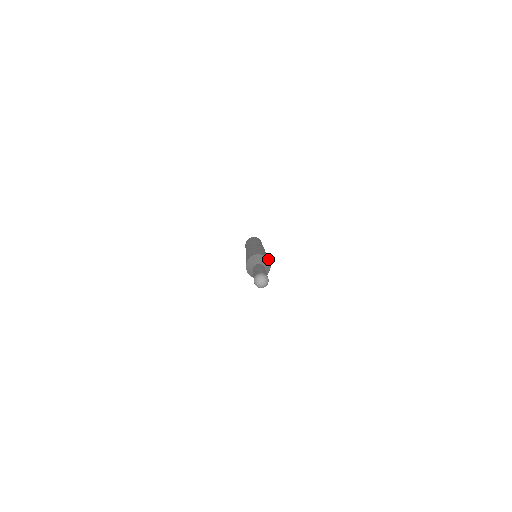
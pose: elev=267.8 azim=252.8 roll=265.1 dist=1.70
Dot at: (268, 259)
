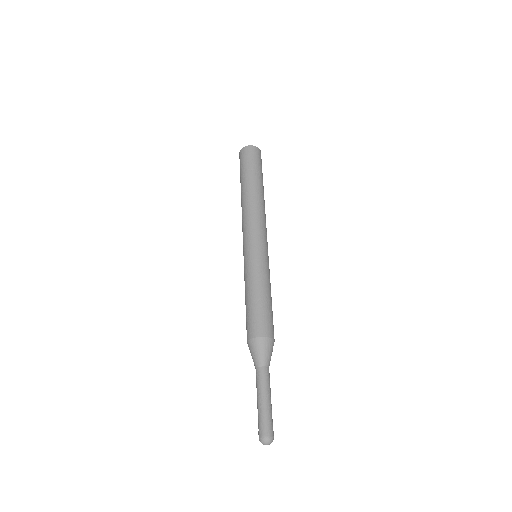
Dot at: (269, 335)
